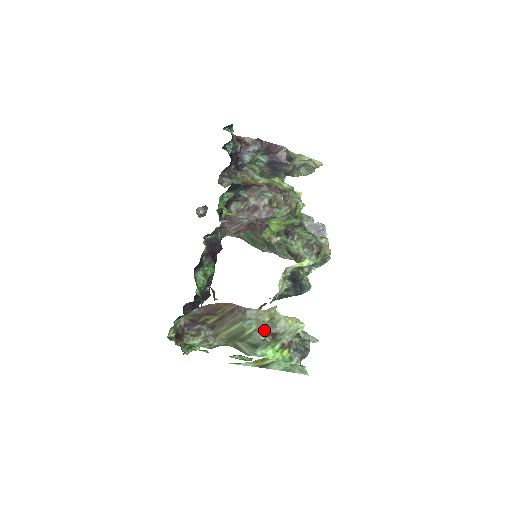
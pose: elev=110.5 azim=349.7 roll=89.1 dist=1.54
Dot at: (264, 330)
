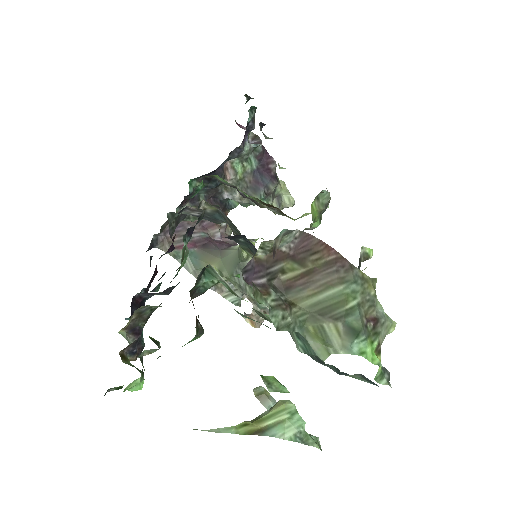
Dot at: (367, 309)
